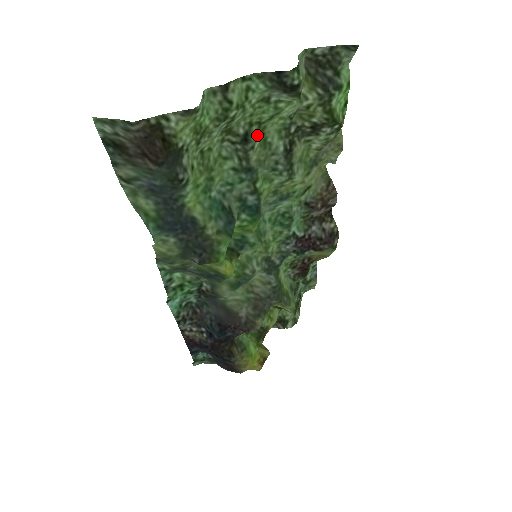
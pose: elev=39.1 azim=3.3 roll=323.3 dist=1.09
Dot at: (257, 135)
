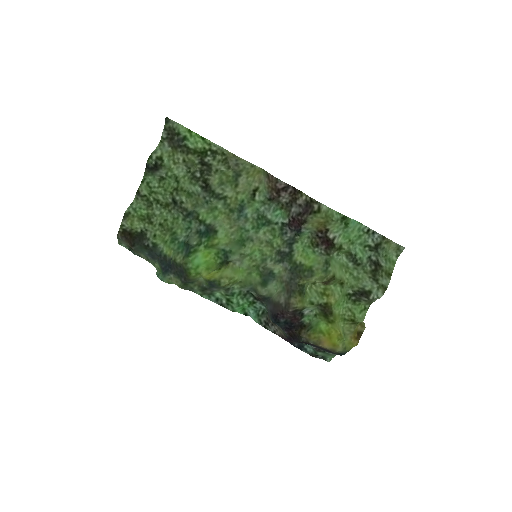
Dot at: (179, 195)
